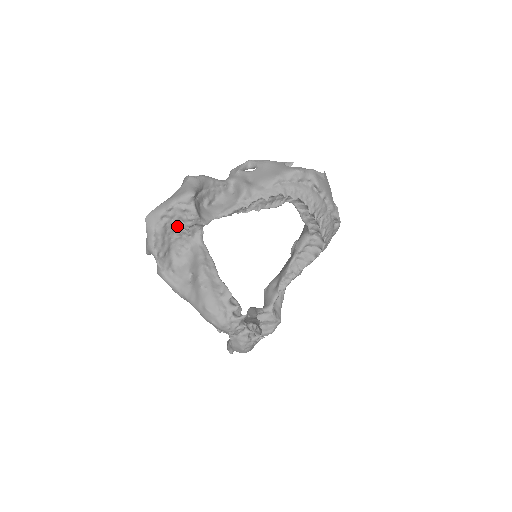
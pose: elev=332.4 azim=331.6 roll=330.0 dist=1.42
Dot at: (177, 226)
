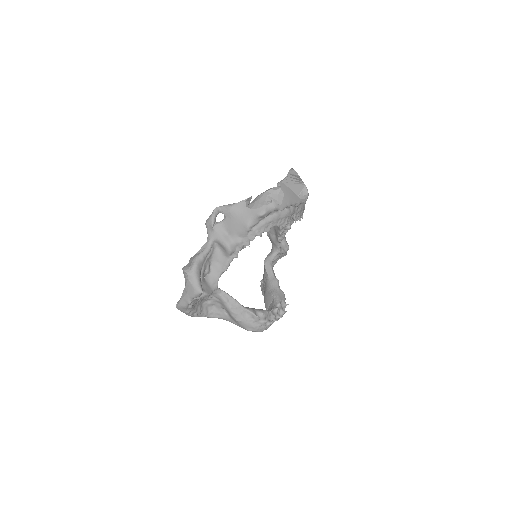
Dot at: (199, 299)
